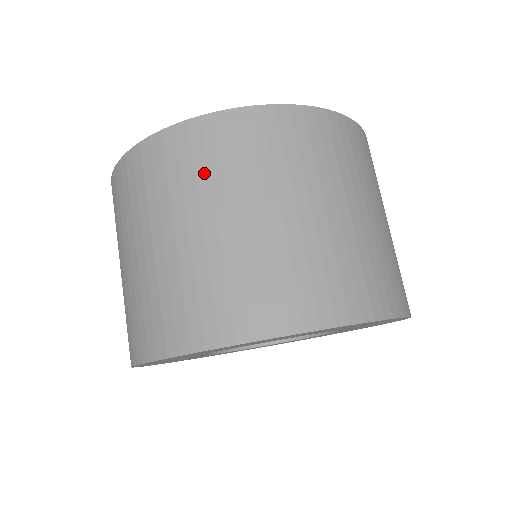
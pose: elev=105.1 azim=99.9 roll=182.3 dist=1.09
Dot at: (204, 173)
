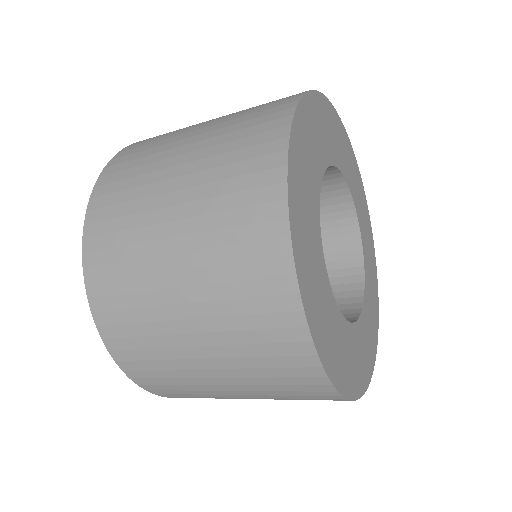
Dot at: (156, 143)
